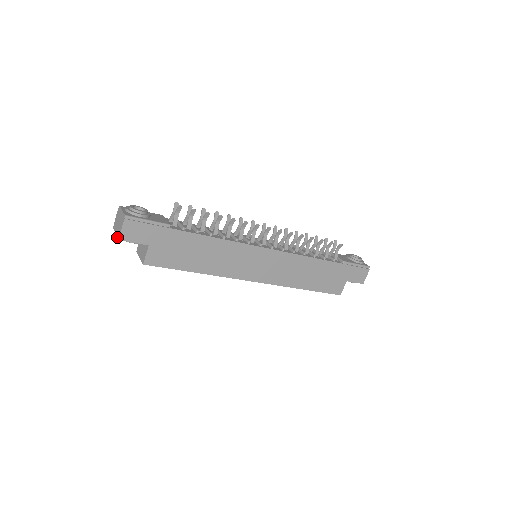
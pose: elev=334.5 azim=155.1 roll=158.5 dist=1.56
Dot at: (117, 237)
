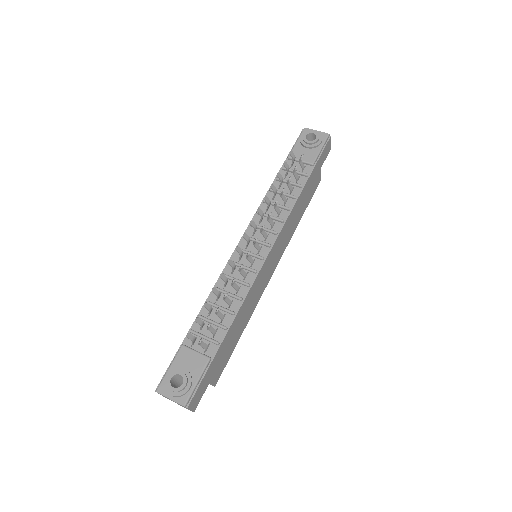
Dot at: occluded
